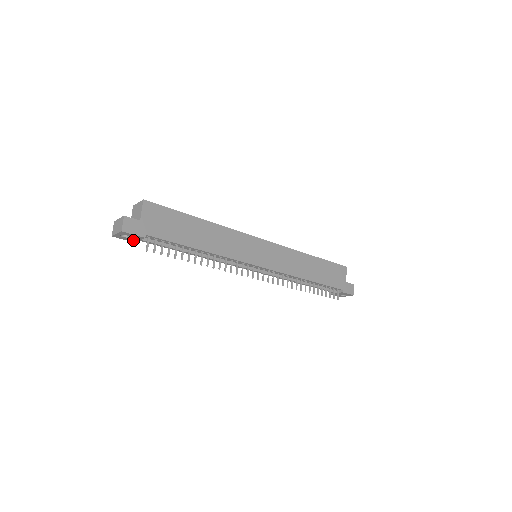
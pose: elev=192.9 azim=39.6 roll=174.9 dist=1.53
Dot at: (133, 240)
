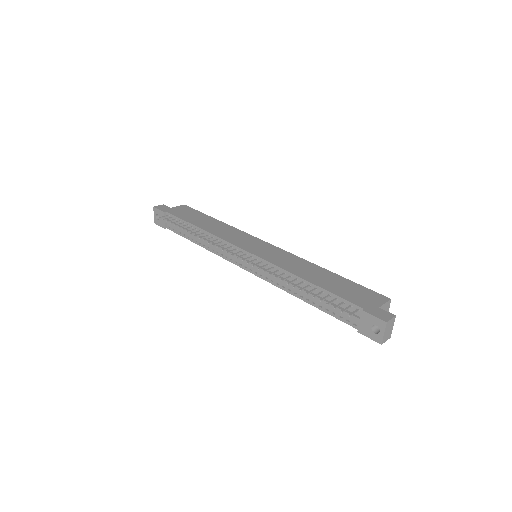
Dot at: (163, 224)
